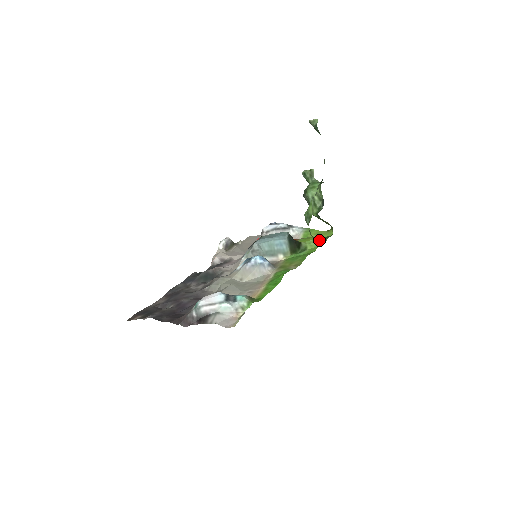
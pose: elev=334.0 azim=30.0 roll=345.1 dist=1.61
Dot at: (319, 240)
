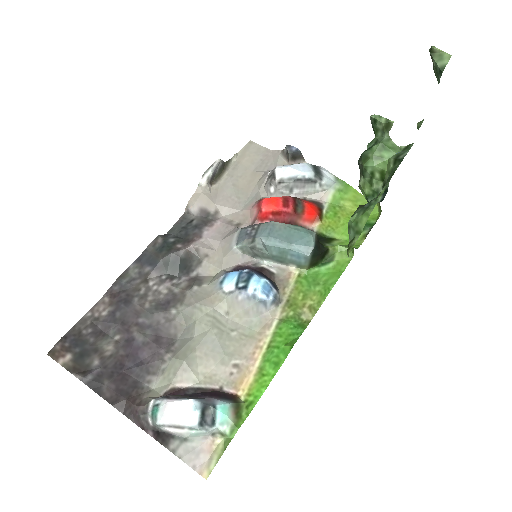
Dot at: occluded
